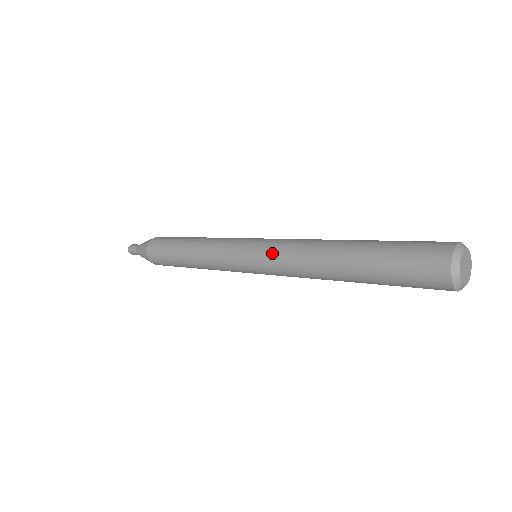
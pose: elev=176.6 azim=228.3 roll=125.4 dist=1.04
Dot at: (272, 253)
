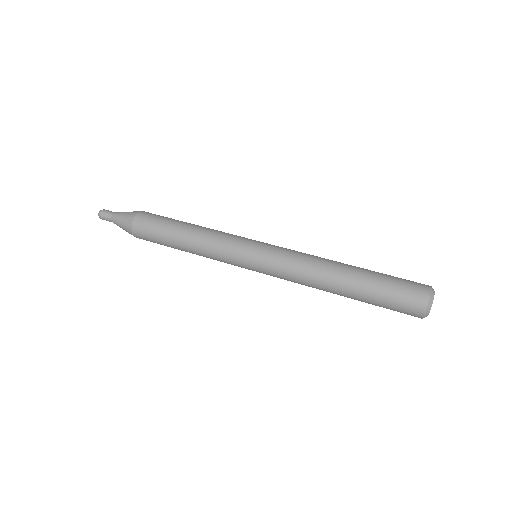
Dot at: (279, 269)
